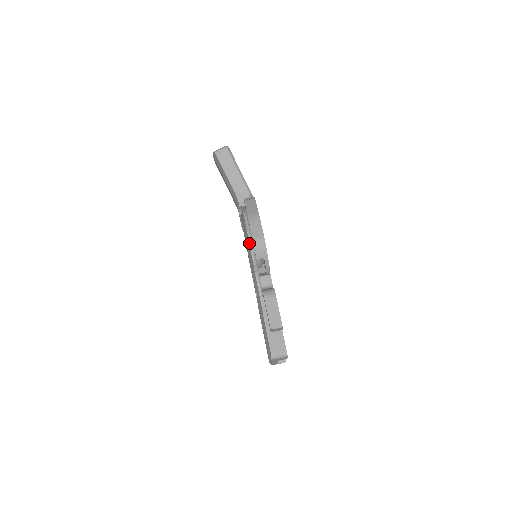
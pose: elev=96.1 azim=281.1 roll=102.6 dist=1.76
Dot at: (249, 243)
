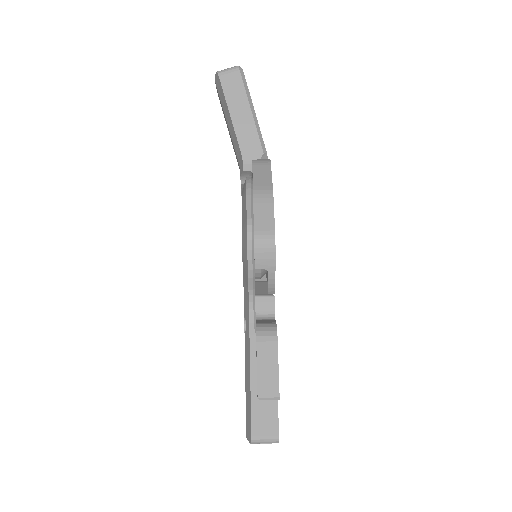
Dot at: (247, 240)
